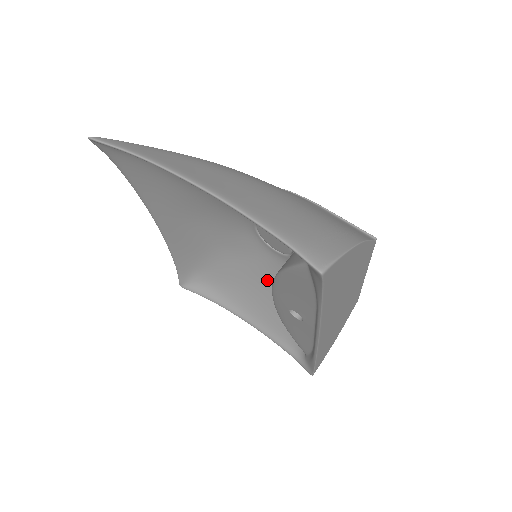
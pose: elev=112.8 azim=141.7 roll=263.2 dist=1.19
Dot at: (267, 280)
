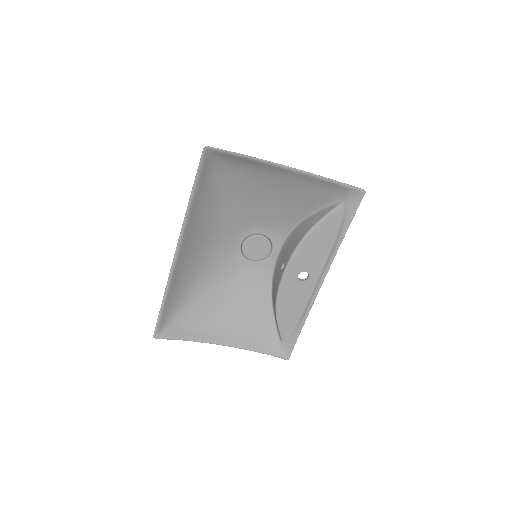
Dot at: (241, 294)
